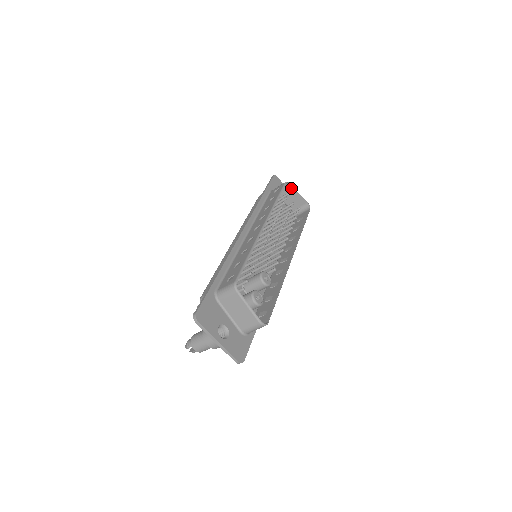
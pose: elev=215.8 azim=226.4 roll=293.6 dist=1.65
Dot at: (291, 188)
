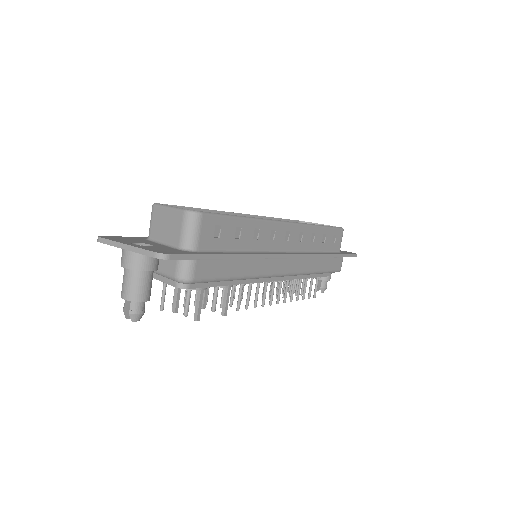
Dot at: occluded
